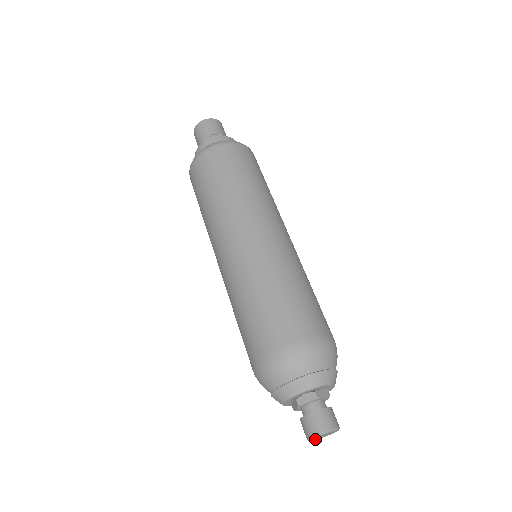
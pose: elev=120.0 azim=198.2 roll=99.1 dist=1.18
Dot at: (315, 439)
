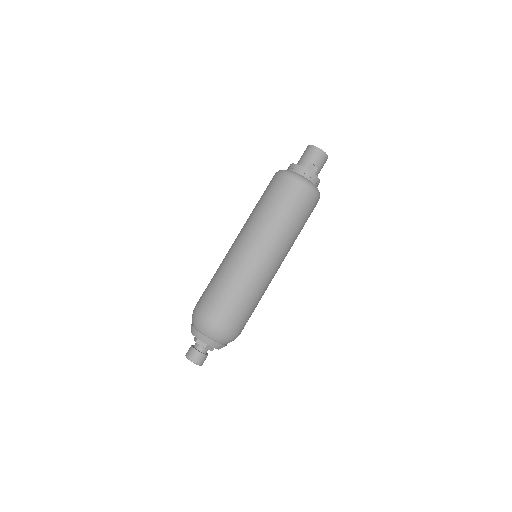
Dot at: occluded
